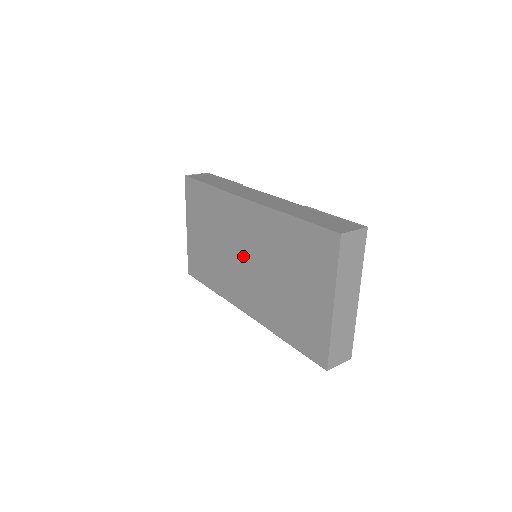
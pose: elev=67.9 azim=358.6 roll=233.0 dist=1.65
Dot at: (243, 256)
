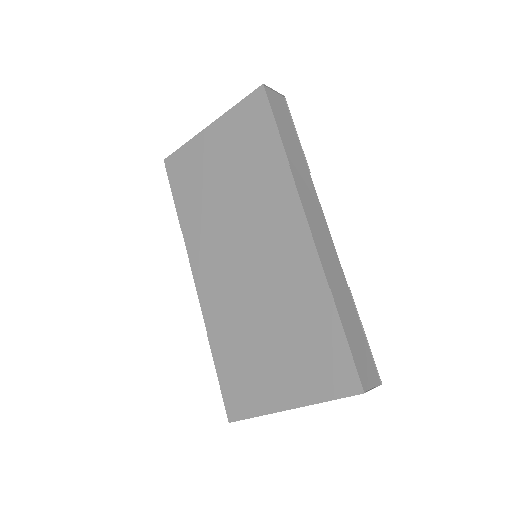
Dot at: (246, 250)
